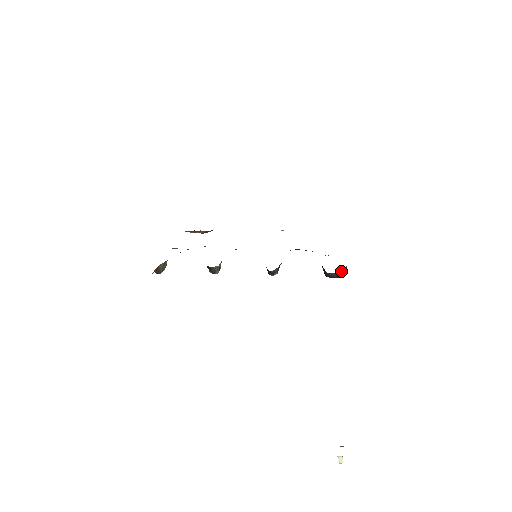
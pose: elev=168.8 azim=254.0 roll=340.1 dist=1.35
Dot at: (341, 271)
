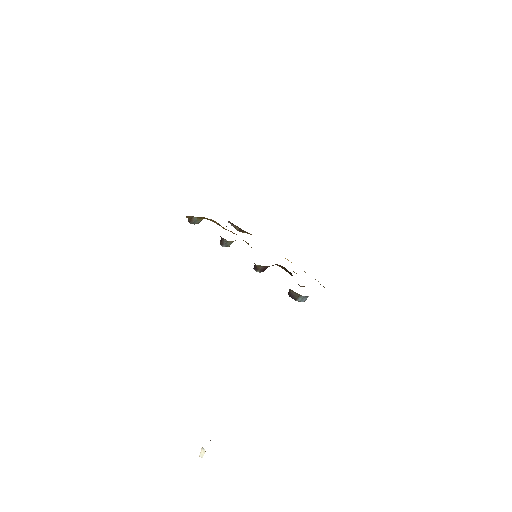
Dot at: (300, 296)
